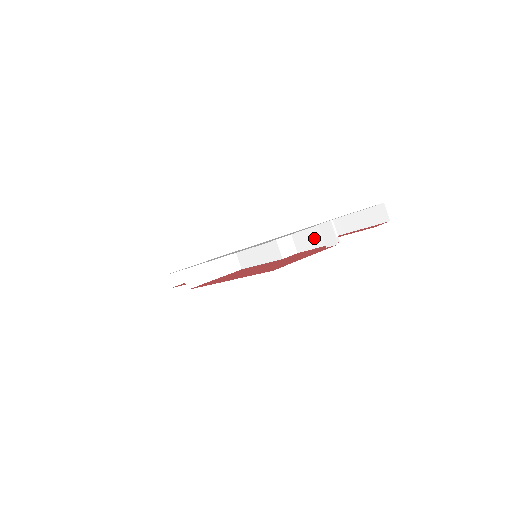
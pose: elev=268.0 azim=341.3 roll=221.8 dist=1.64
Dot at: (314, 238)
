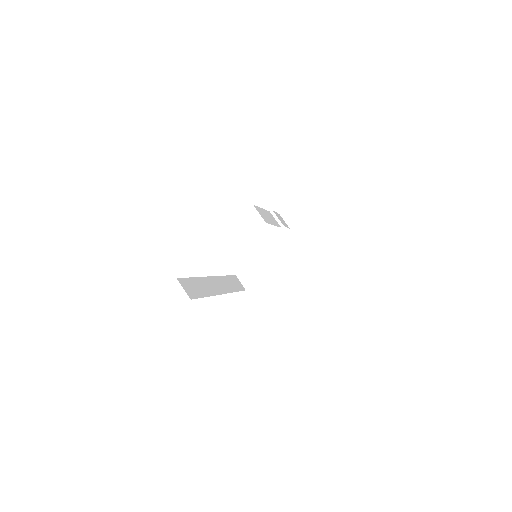
Dot at: (287, 225)
